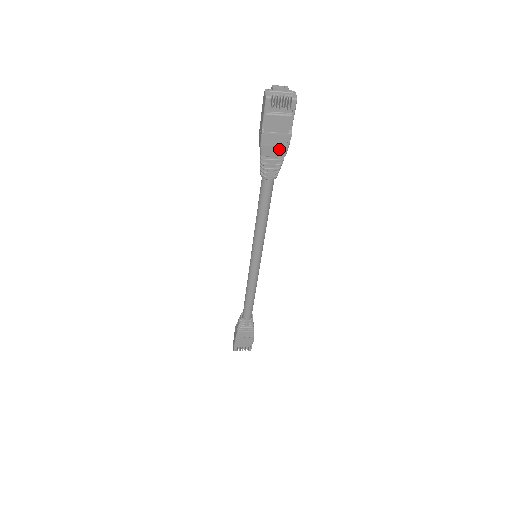
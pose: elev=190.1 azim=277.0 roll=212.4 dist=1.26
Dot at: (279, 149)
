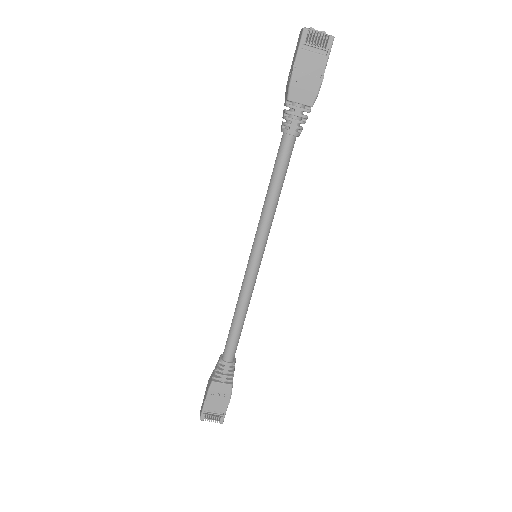
Dot at: (308, 94)
